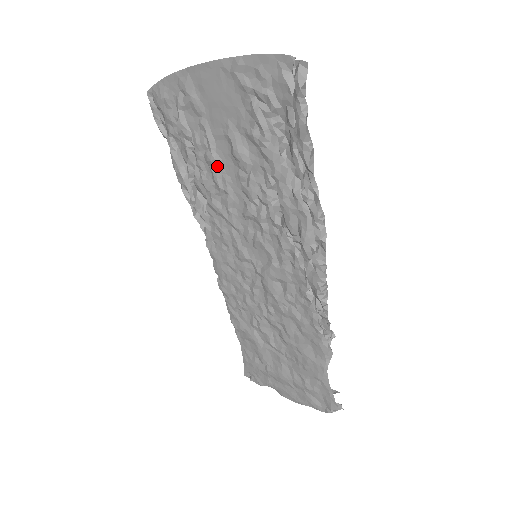
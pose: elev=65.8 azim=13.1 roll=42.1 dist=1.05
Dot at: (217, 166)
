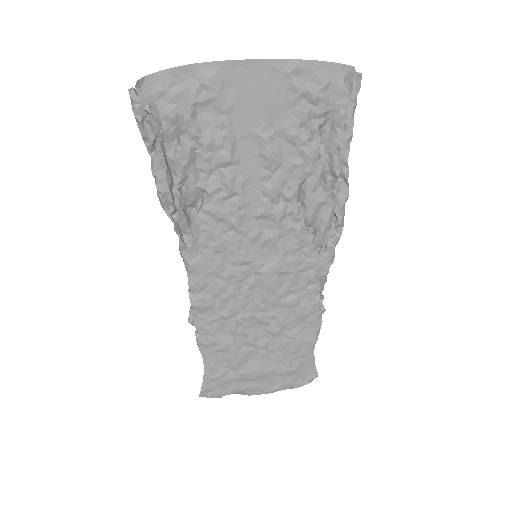
Dot at: (233, 167)
